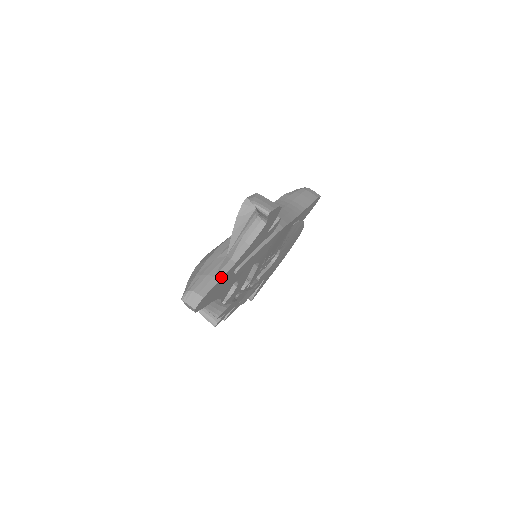
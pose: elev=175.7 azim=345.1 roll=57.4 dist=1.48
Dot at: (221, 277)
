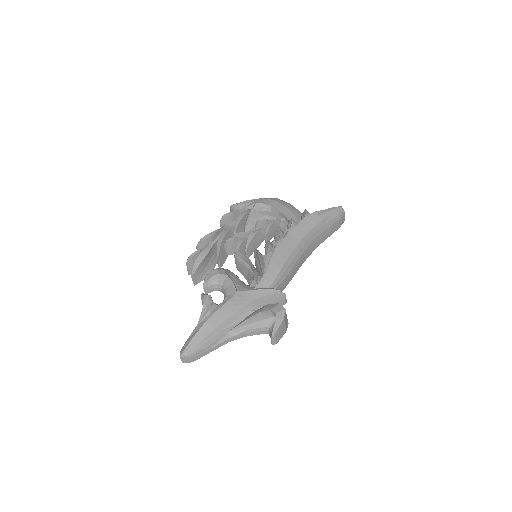
Dot at: (213, 350)
